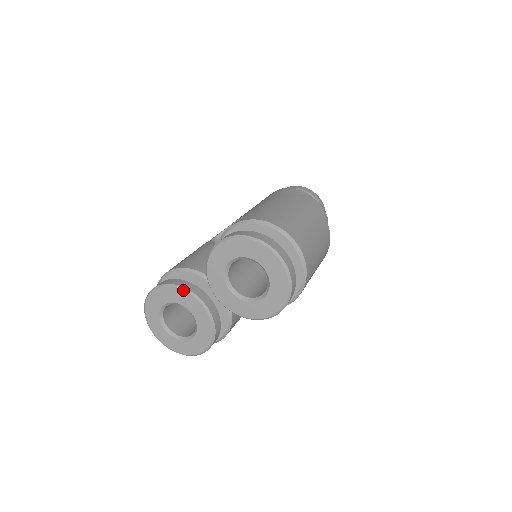
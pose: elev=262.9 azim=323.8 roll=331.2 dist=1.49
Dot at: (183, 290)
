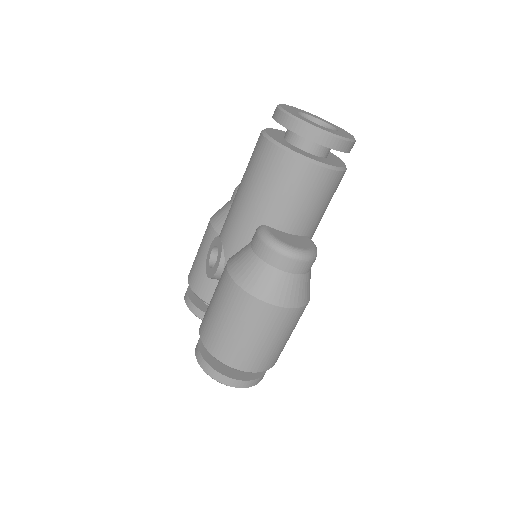
Dot at: occluded
